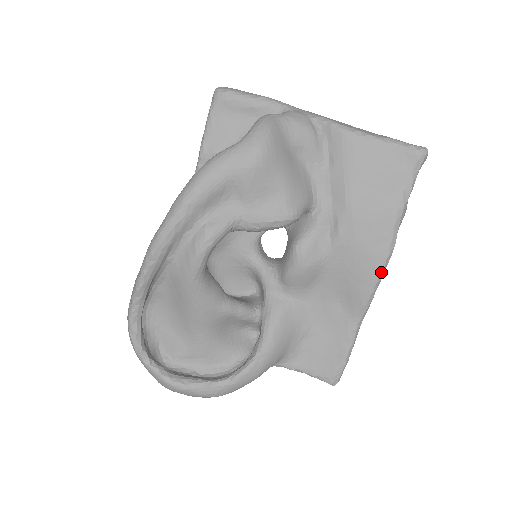
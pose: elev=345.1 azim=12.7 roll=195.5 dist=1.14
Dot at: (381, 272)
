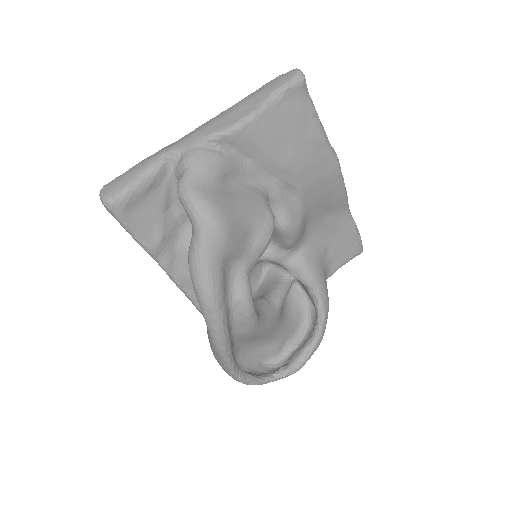
Dot at: (341, 176)
